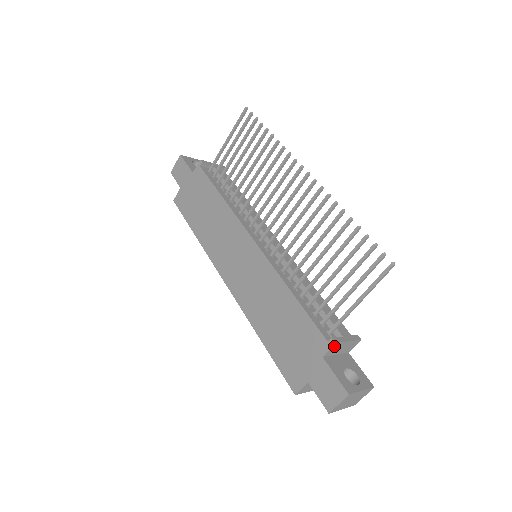
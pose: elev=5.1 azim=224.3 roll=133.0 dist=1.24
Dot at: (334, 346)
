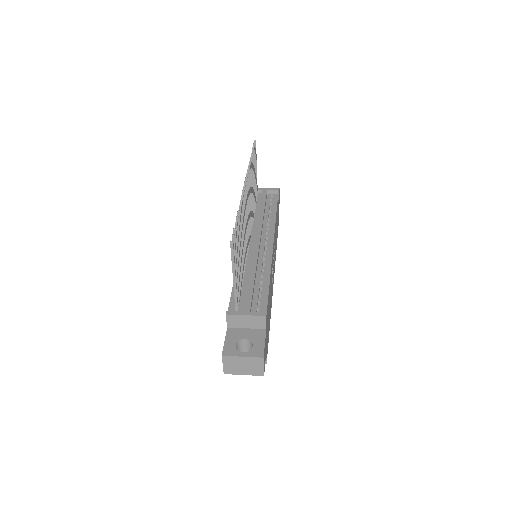
Dot at: (229, 318)
